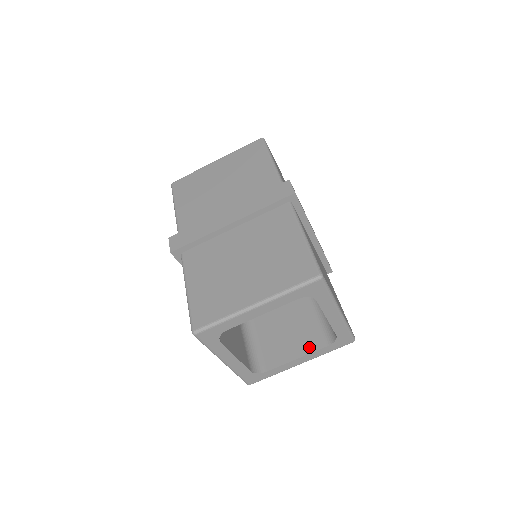
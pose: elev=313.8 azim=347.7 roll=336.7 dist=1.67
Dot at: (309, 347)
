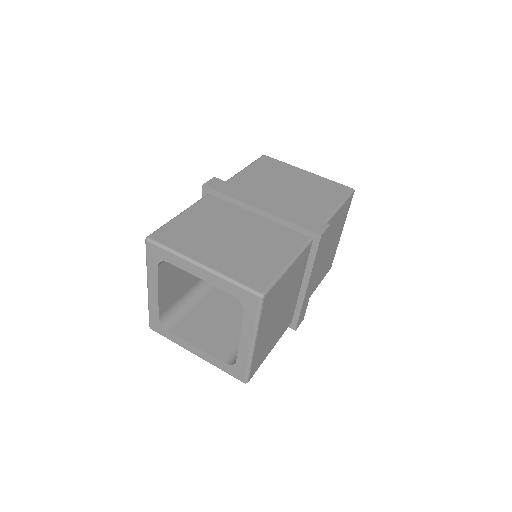
Dot at: (213, 349)
